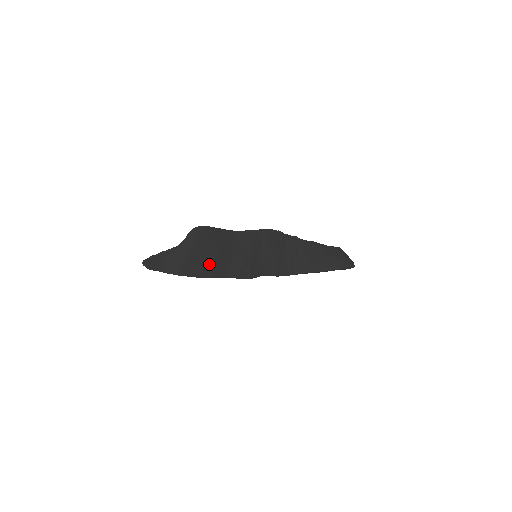
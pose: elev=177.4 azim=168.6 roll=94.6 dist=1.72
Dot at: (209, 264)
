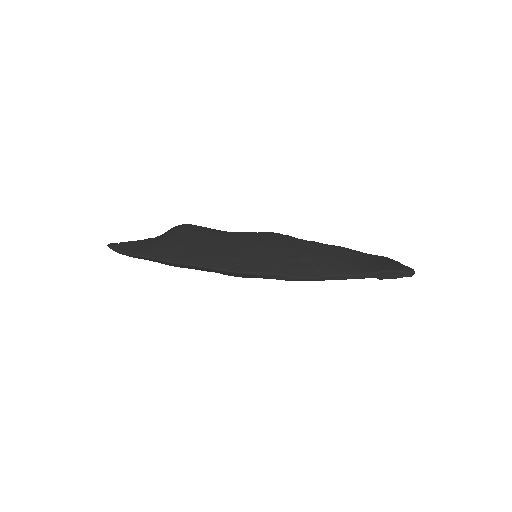
Dot at: (187, 252)
